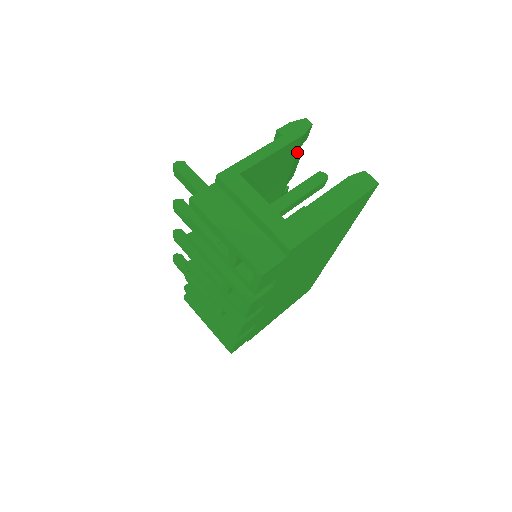
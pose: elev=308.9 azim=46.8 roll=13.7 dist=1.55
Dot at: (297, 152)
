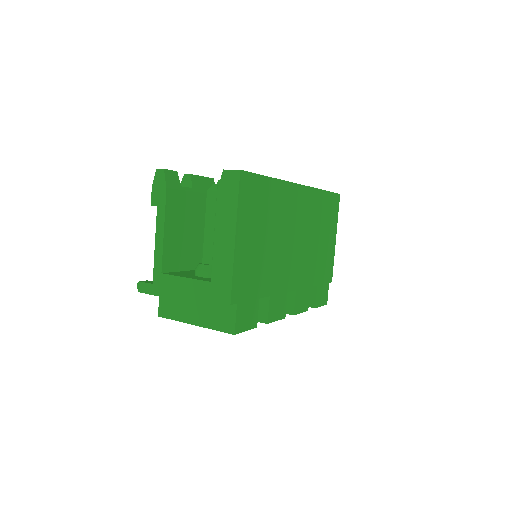
Dot at: (183, 190)
